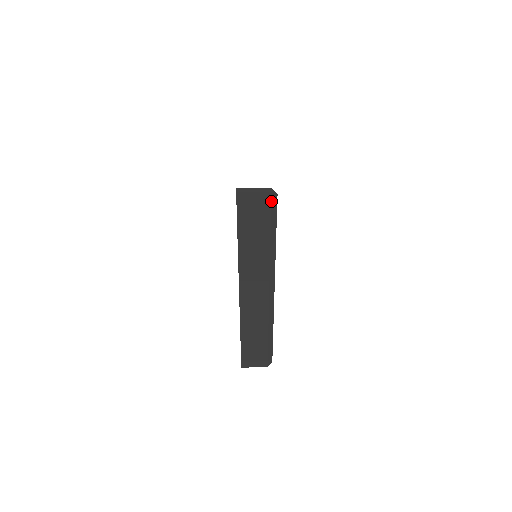
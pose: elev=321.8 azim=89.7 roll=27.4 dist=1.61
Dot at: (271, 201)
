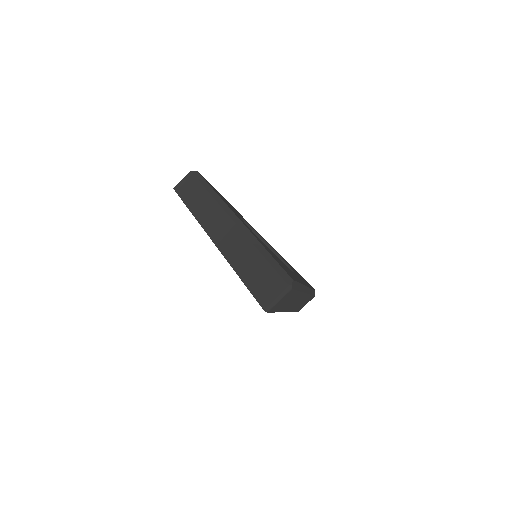
Dot at: (293, 289)
